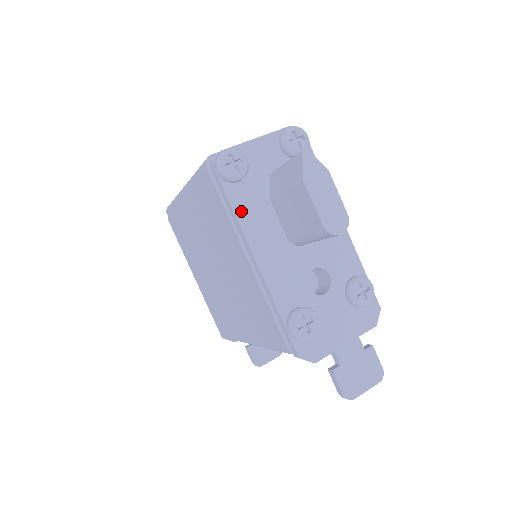
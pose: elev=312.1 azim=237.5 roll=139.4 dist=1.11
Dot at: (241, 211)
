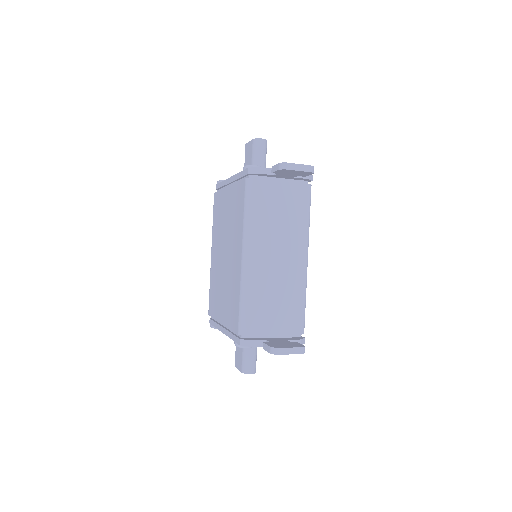
Dot at: occluded
